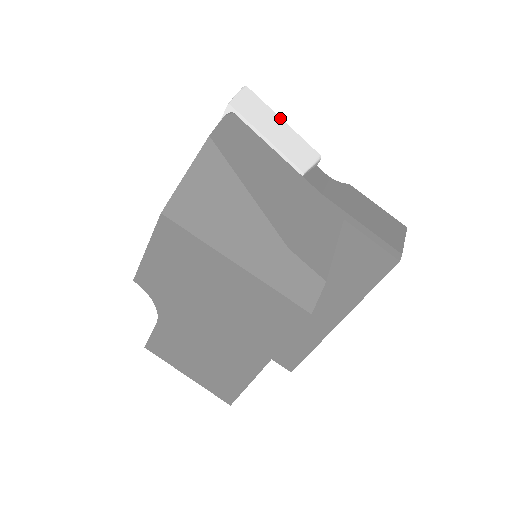
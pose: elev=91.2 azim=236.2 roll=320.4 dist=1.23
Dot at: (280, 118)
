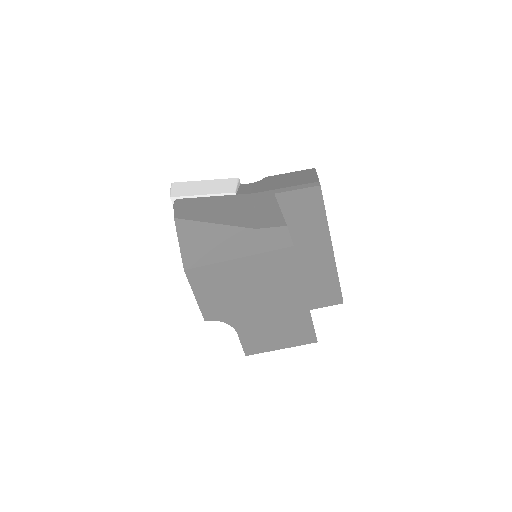
Dot at: (201, 181)
